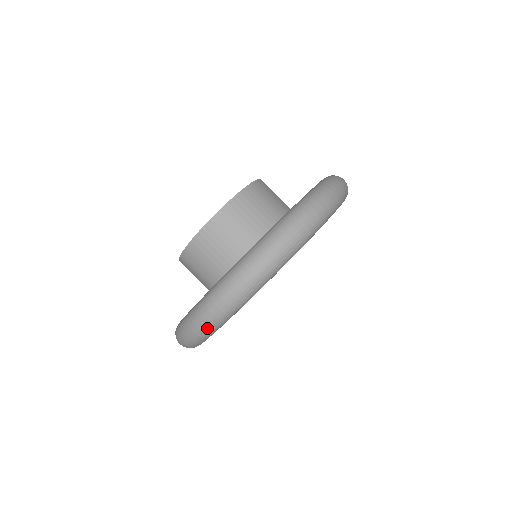
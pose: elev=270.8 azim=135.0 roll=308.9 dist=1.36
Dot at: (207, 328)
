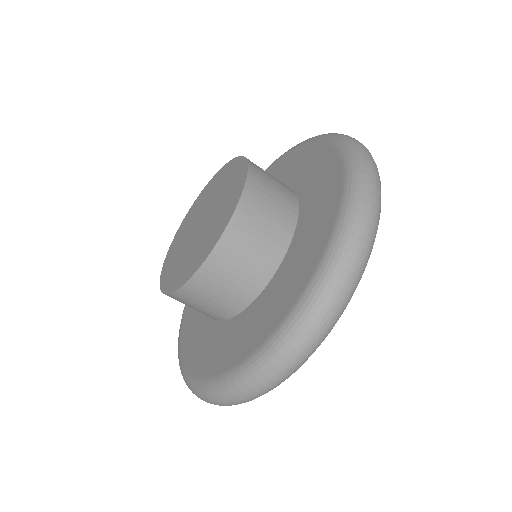
Dot at: occluded
